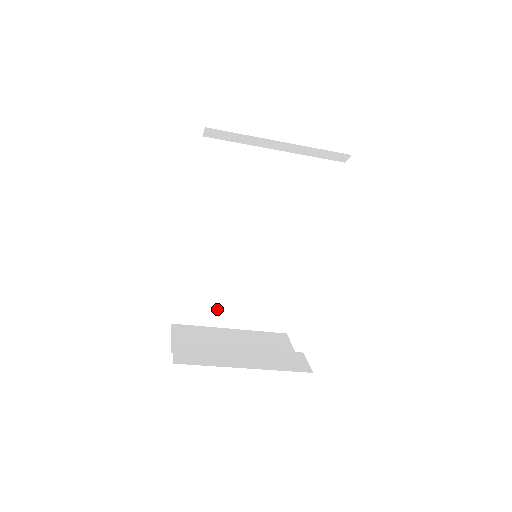
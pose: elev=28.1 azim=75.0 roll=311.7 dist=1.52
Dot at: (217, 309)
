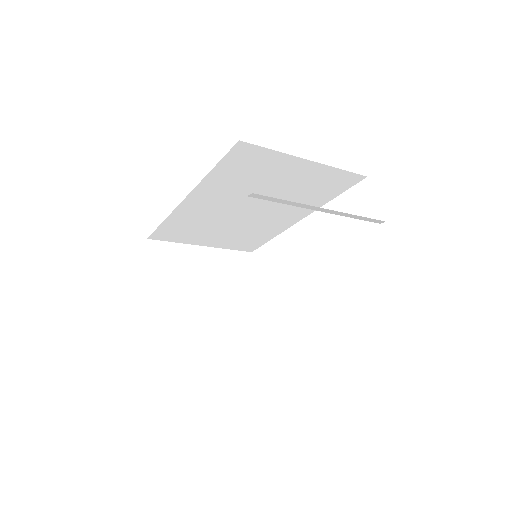
Dot at: (196, 236)
